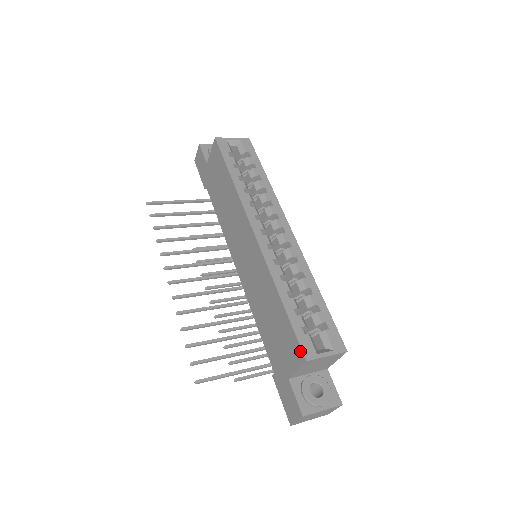
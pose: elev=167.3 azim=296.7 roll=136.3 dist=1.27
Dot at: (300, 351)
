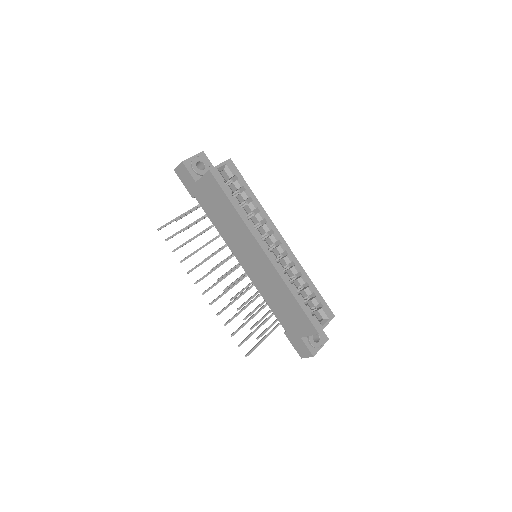
Dot at: (314, 328)
